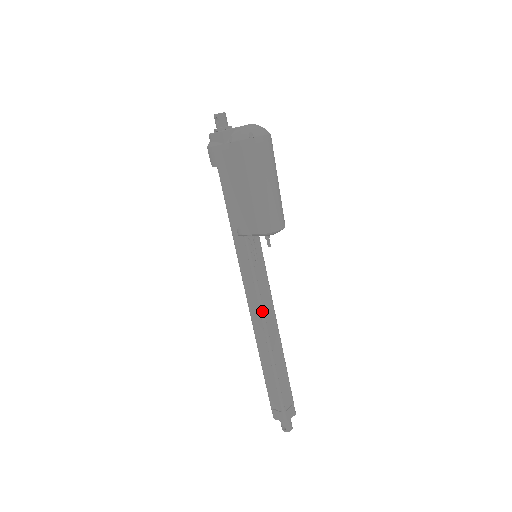
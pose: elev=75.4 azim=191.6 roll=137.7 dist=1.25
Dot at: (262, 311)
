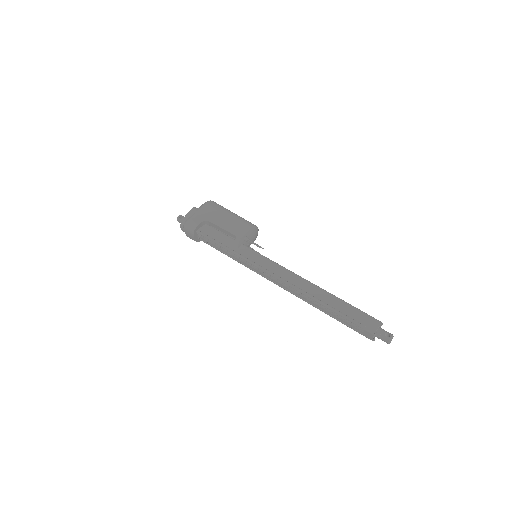
Dot at: occluded
